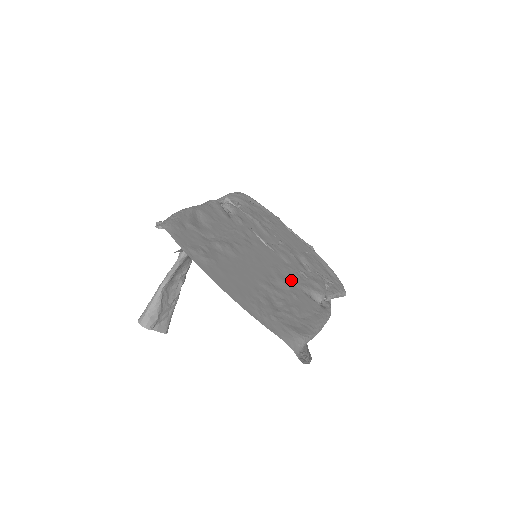
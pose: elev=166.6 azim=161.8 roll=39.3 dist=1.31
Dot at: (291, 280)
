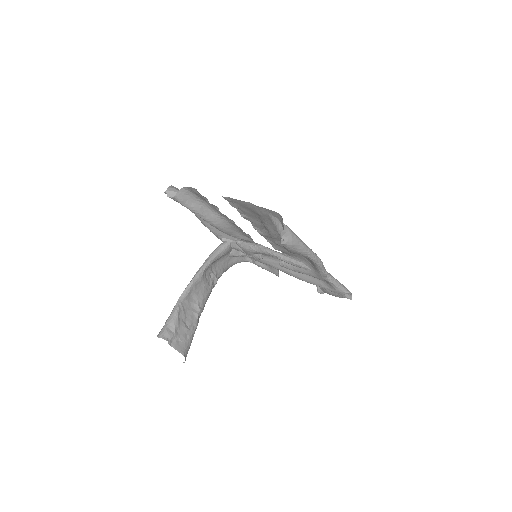
Dot at: (281, 245)
